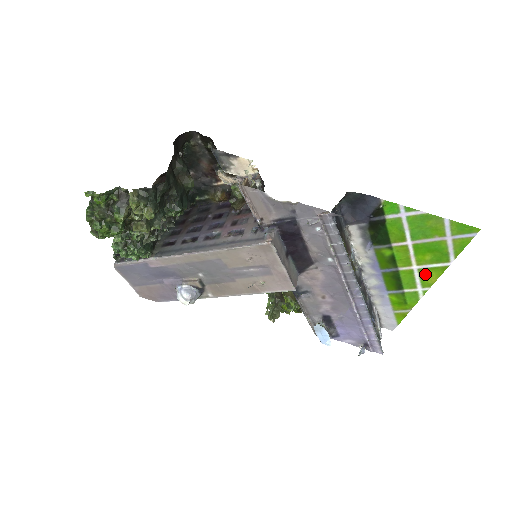
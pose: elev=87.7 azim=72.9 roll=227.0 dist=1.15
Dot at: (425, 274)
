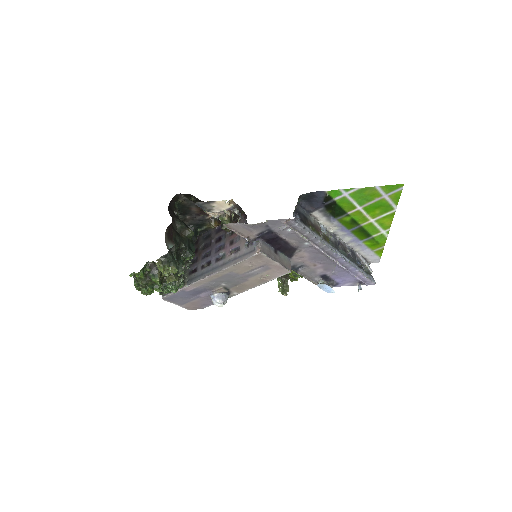
Dot at: (381, 222)
